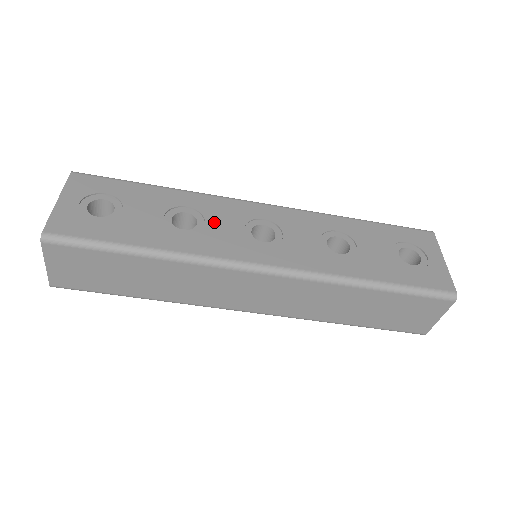
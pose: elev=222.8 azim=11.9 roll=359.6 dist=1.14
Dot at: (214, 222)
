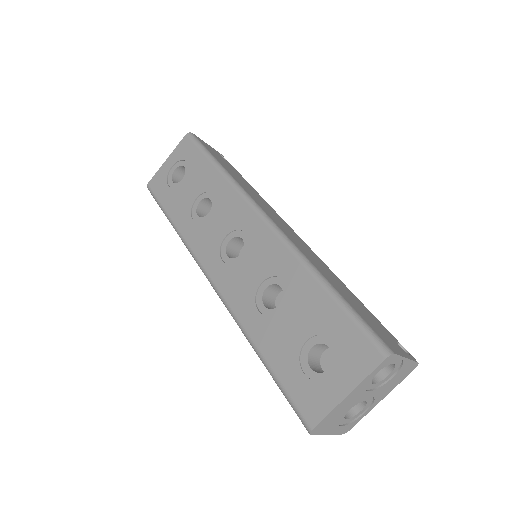
Dot at: (215, 218)
